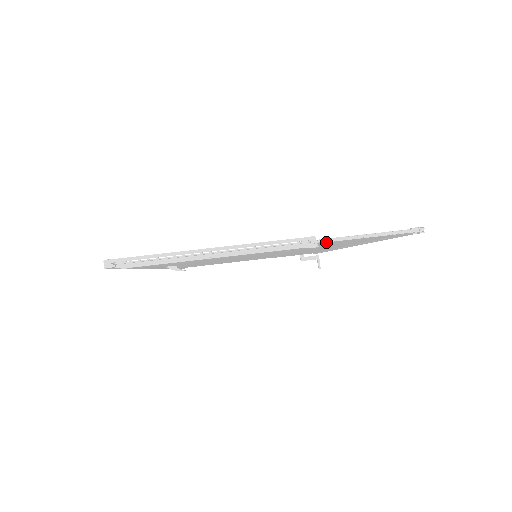
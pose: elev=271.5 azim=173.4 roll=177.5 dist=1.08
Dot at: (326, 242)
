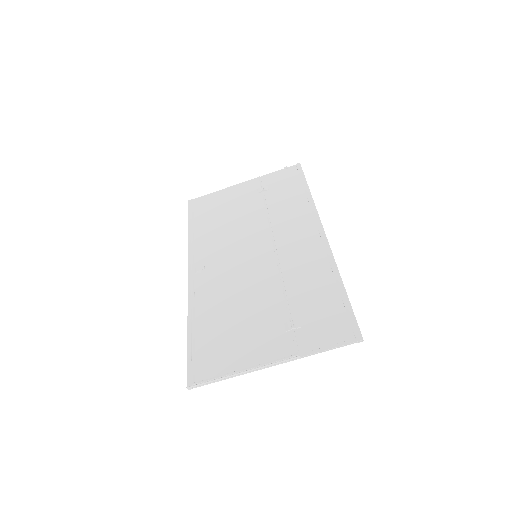
Dot at: (306, 355)
